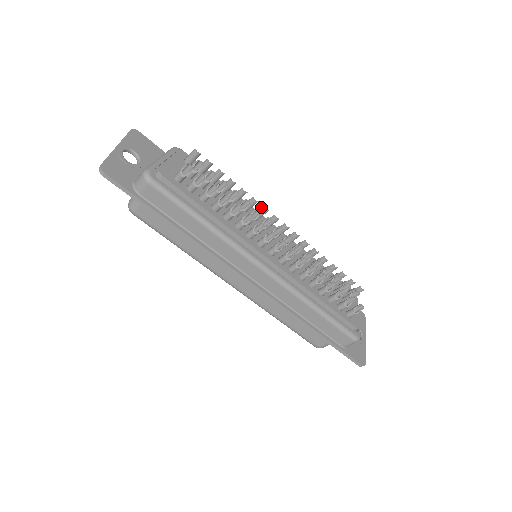
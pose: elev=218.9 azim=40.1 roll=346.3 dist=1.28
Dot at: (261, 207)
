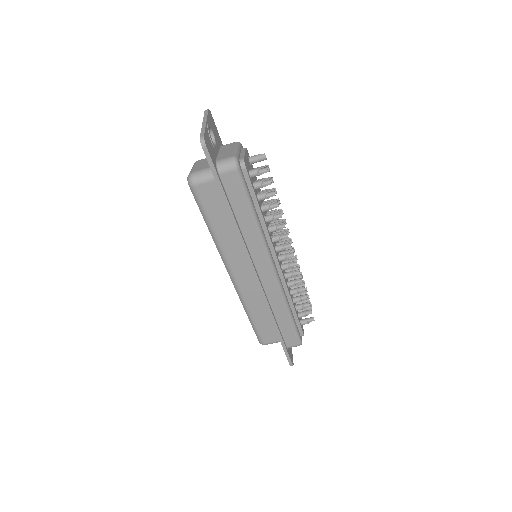
Dot at: (282, 219)
